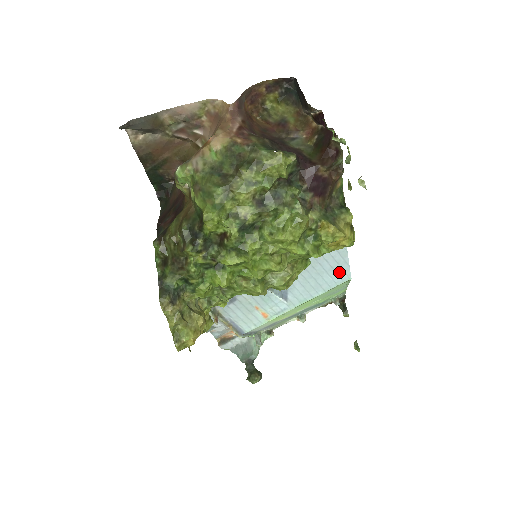
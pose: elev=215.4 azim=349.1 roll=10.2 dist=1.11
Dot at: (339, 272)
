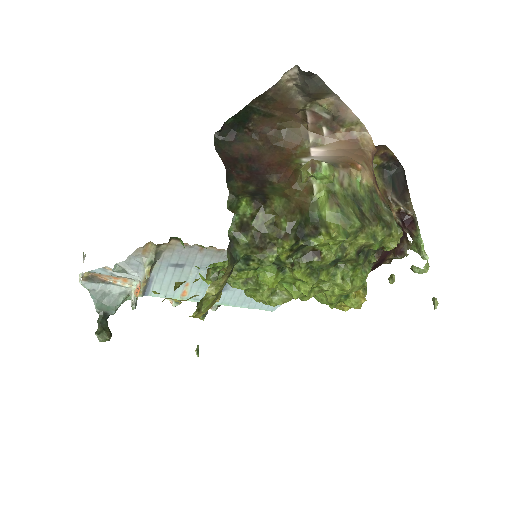
Dot at: occluded
